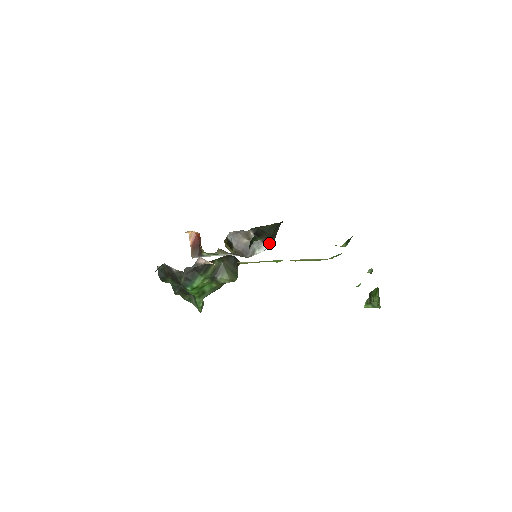
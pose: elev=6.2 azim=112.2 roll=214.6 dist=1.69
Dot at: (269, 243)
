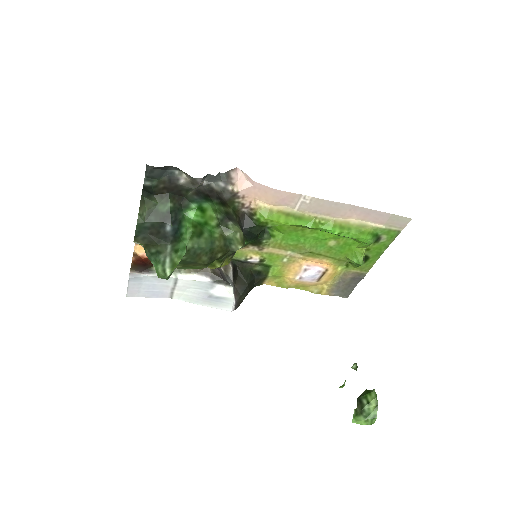
Dot at: (237, 300)
